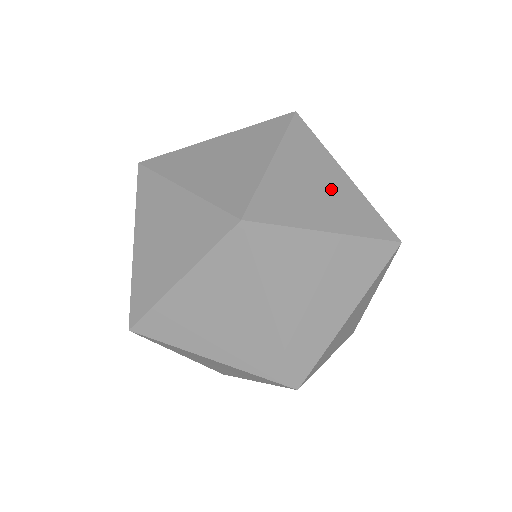
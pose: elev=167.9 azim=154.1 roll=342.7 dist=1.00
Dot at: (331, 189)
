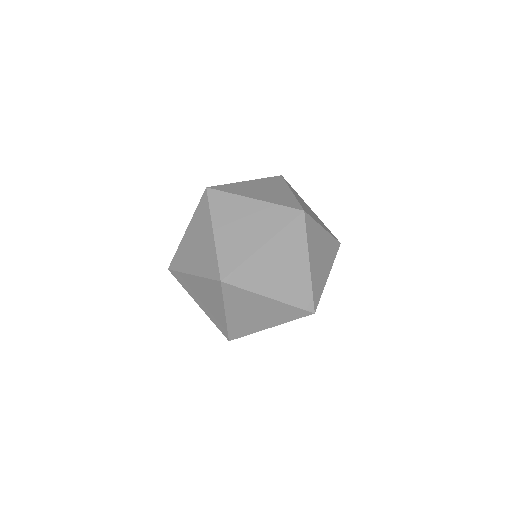
Dot at: (273, 192)
